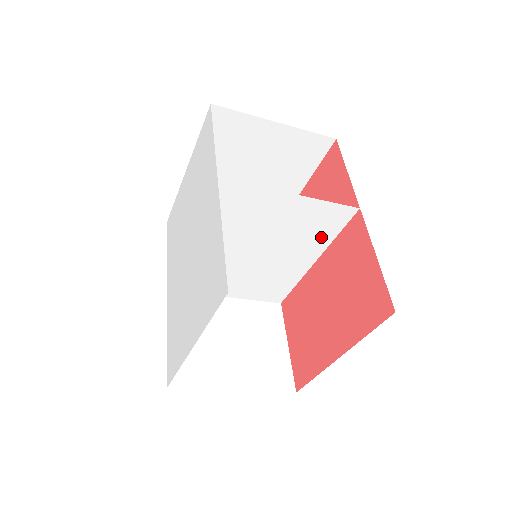
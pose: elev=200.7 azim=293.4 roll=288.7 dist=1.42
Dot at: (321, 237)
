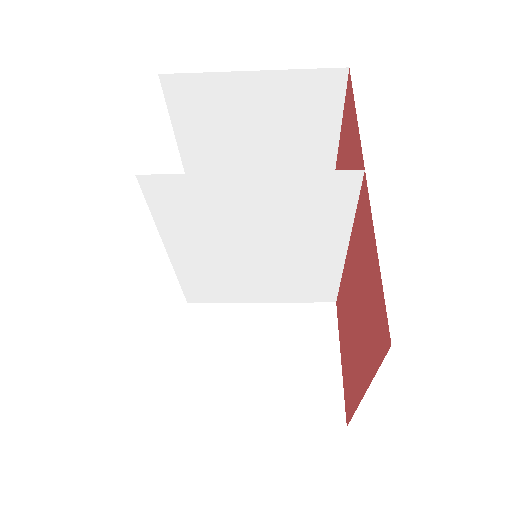
Dot at: (332, 219)
